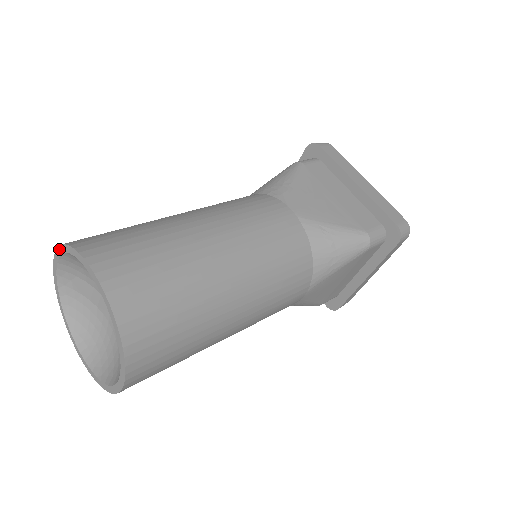
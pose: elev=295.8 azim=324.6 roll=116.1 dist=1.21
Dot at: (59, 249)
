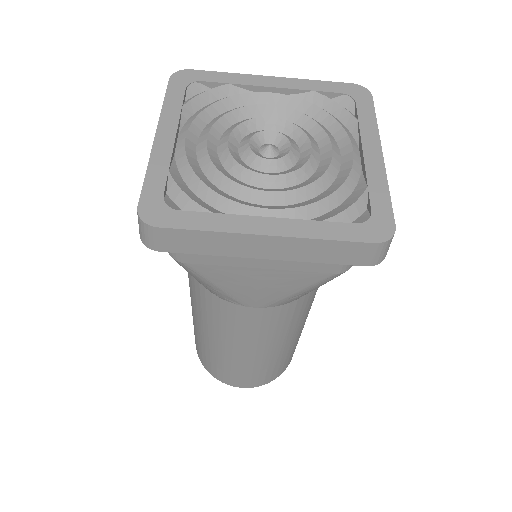
Dot at: occluded
